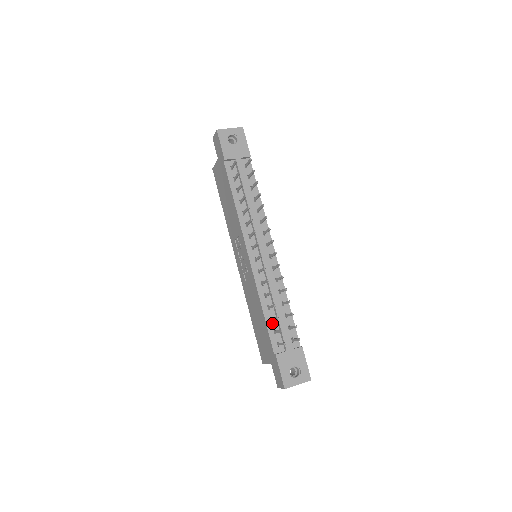
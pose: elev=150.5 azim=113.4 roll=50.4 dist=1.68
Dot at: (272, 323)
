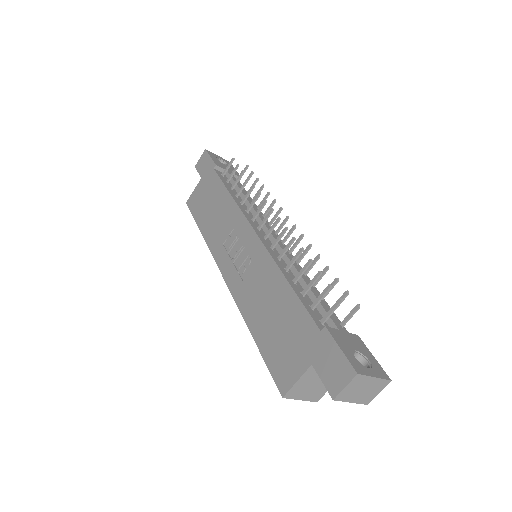
Dot at: (304, 298)
